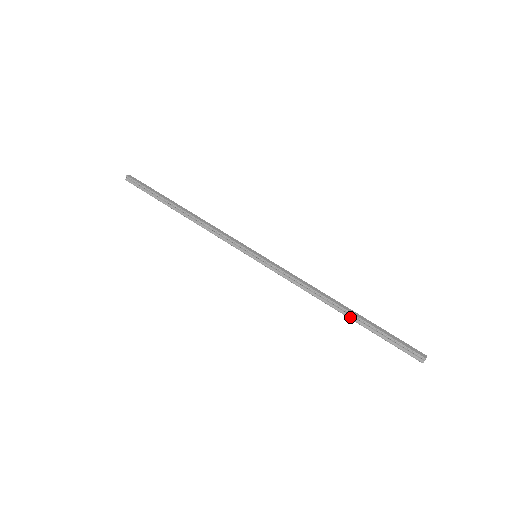
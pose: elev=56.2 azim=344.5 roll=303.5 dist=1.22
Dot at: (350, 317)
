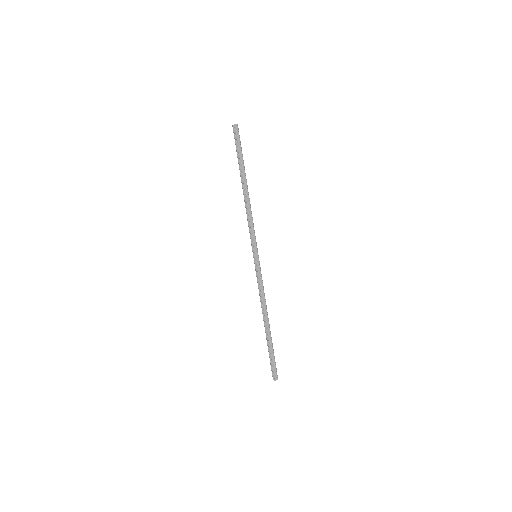
Dot at: (266, 332)
